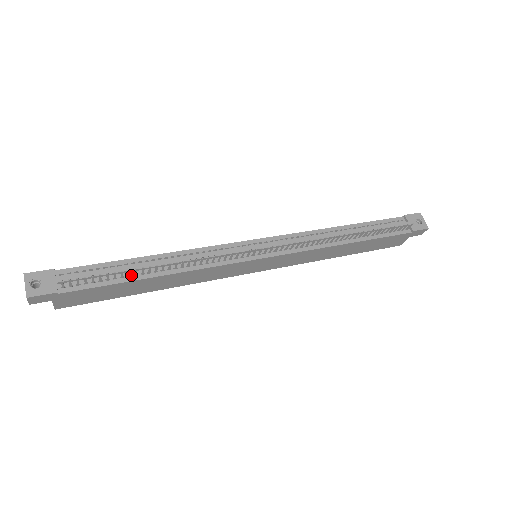
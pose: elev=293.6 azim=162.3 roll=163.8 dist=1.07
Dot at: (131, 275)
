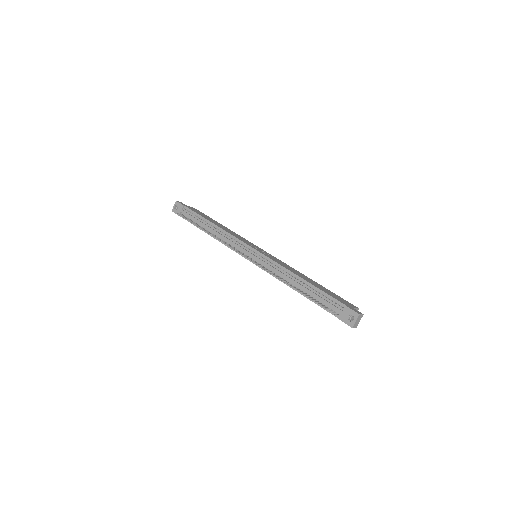
Dot at: (201, 226)
